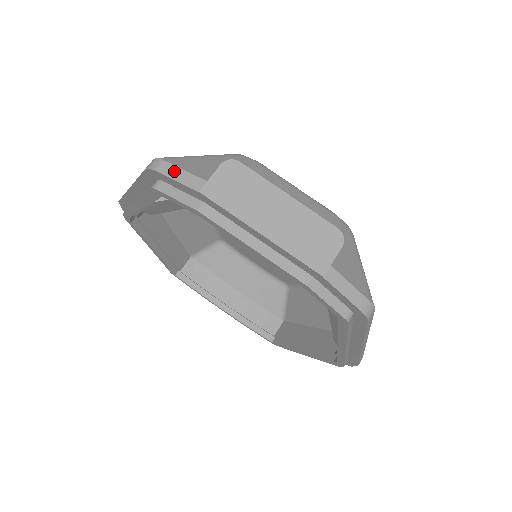
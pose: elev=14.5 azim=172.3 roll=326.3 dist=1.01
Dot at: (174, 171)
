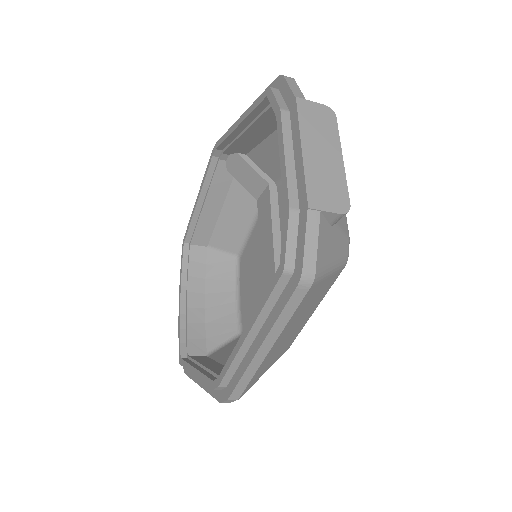
Dot at: (294, 84)
